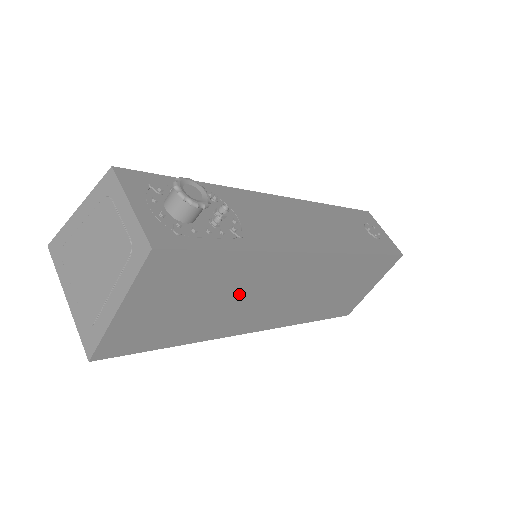
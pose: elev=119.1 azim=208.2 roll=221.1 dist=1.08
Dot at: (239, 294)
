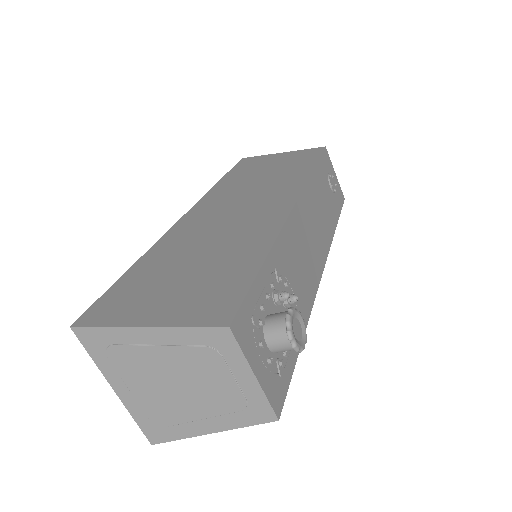
Dot at: occluded
